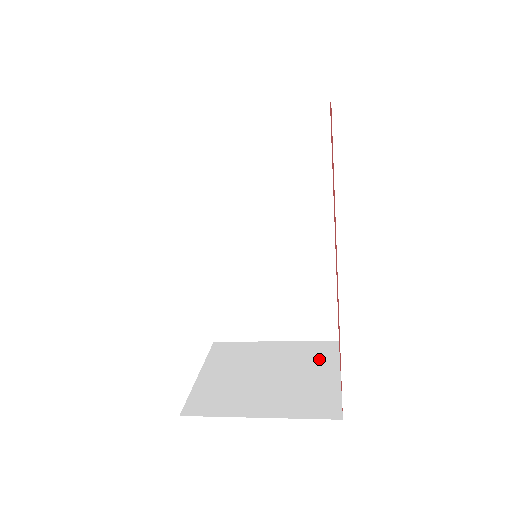
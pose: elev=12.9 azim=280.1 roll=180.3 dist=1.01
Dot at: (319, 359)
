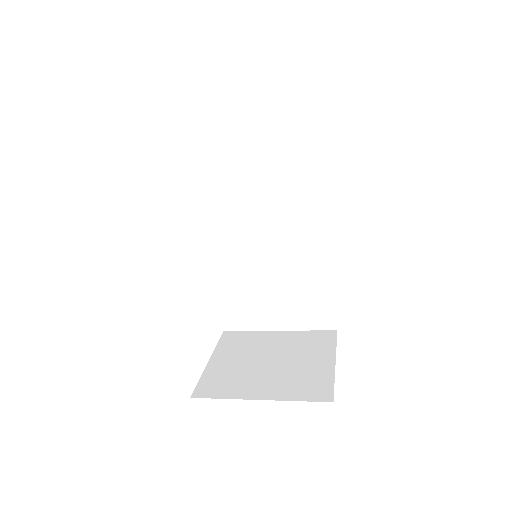
Dot at: (317, 347)
